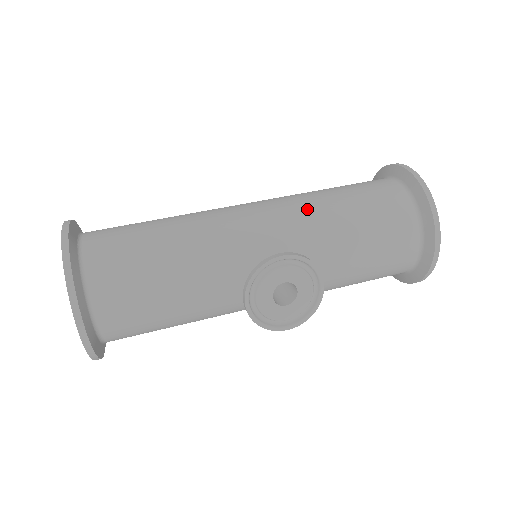
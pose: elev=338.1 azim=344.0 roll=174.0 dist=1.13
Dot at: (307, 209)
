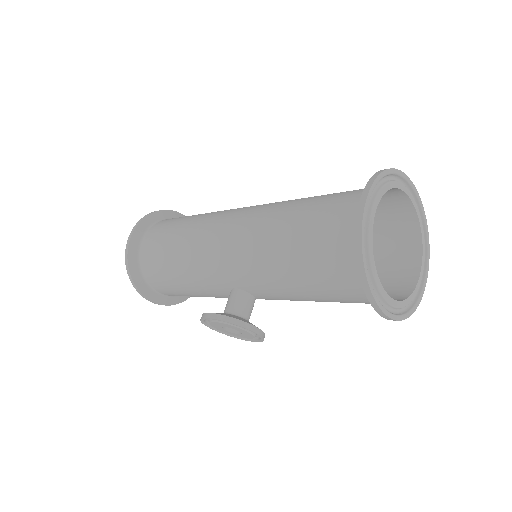
Dot at: (258, 251)
